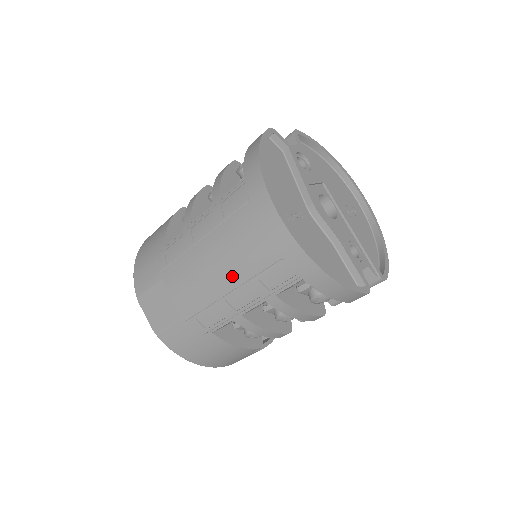
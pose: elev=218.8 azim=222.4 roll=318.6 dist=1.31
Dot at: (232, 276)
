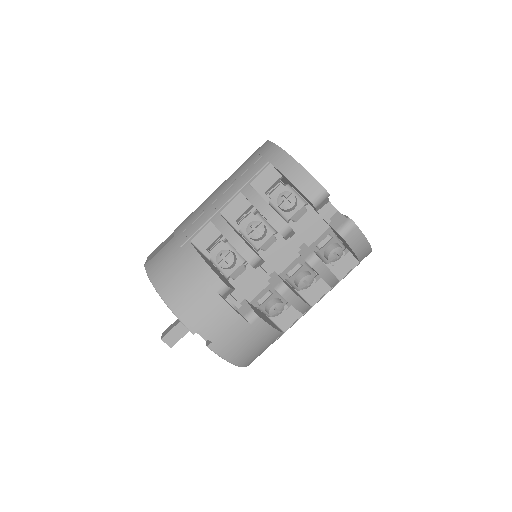
Dot at: (224, 186)
